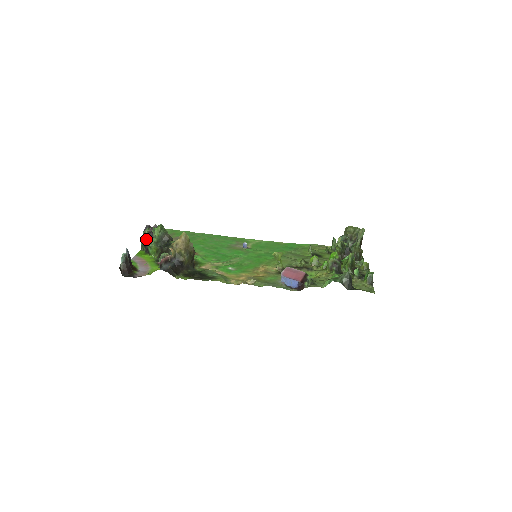
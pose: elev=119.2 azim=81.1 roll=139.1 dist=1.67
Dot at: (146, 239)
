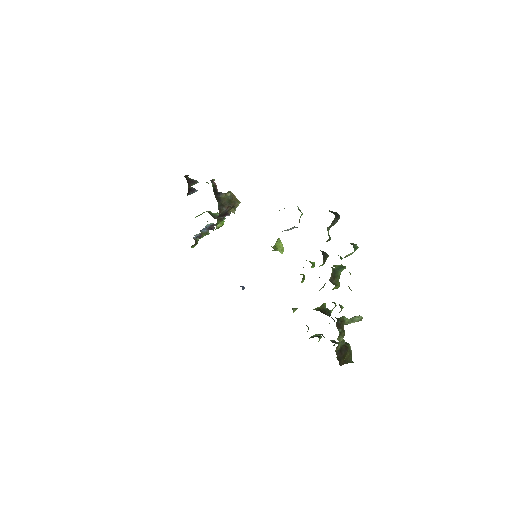
Dot at: occluded
